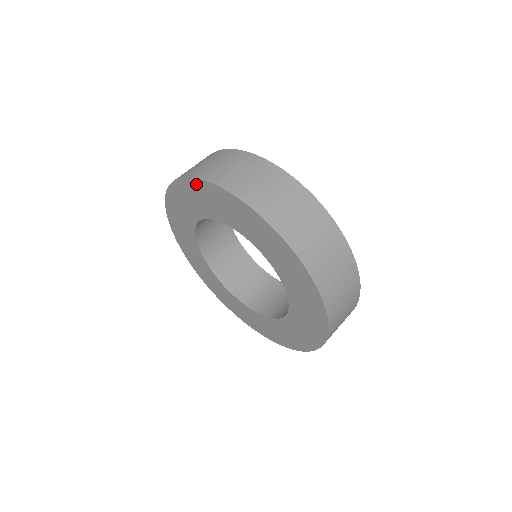
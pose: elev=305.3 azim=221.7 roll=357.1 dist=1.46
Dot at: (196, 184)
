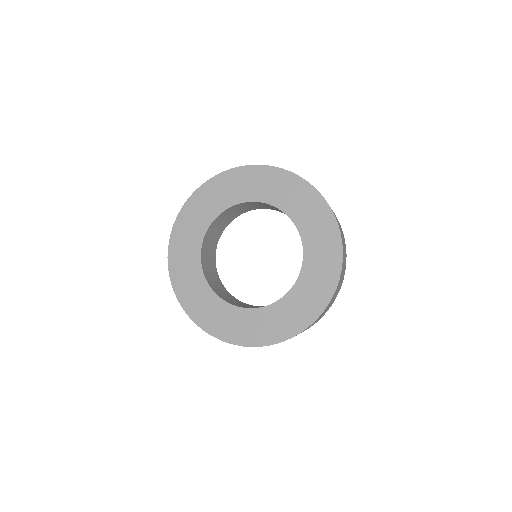
Dot at: (208, 186)
